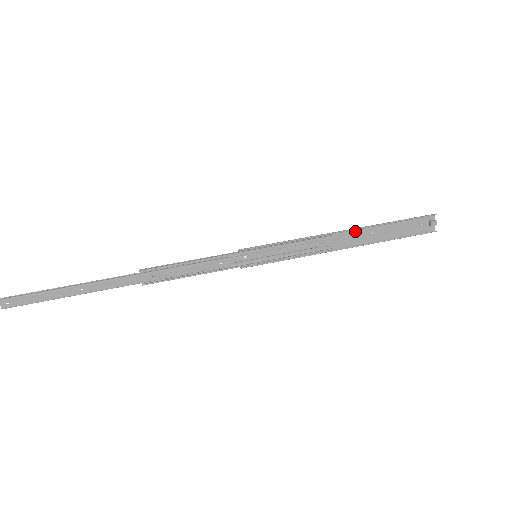
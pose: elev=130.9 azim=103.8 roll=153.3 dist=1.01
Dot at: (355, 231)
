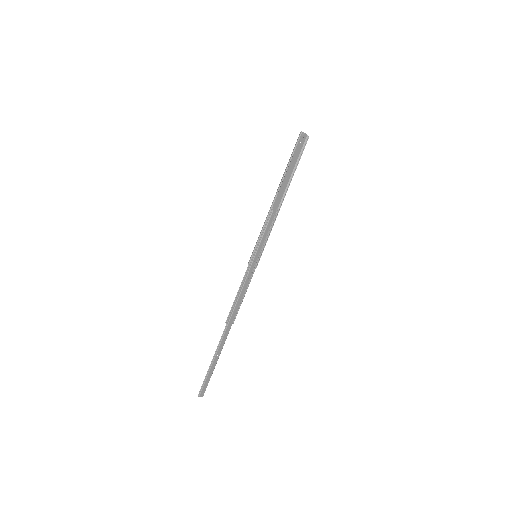
Dot at: (279, 189)
